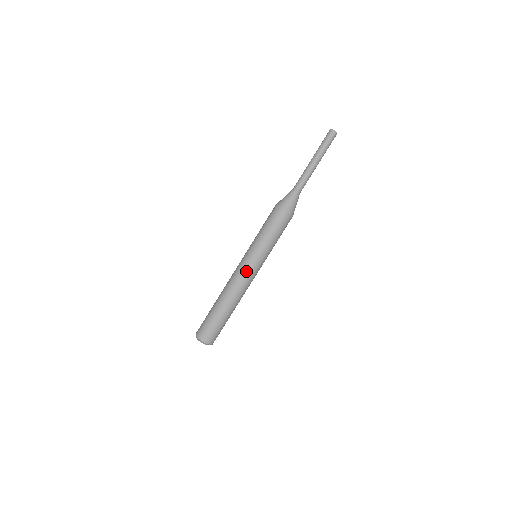
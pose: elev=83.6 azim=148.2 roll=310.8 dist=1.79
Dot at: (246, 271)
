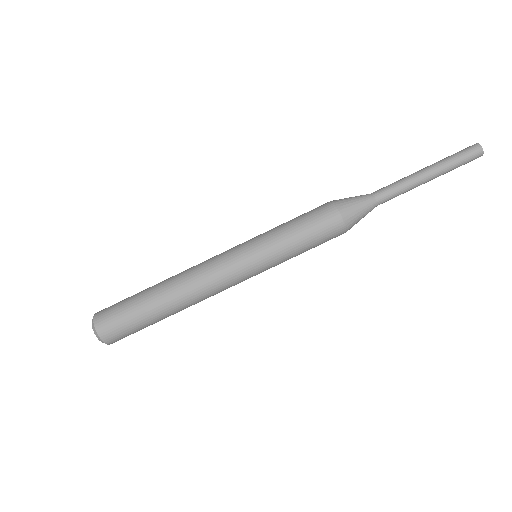
Dot at: (229, 269)
